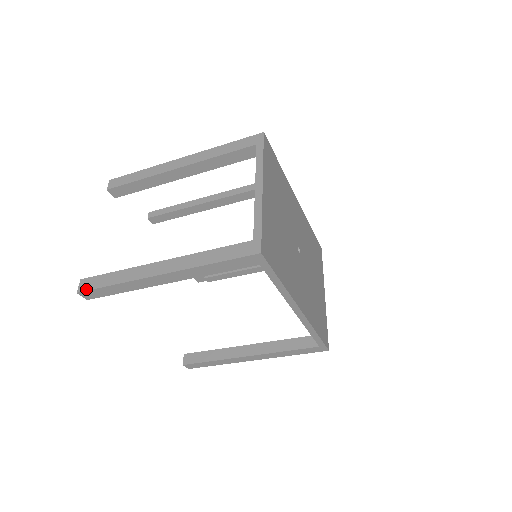
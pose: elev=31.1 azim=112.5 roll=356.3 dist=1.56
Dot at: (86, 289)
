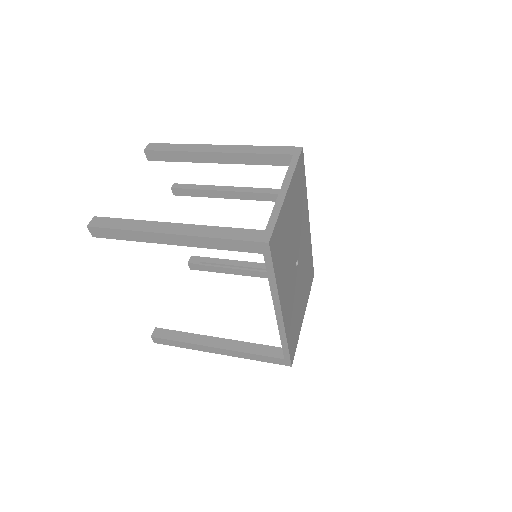
Dot at: (97, 226)
